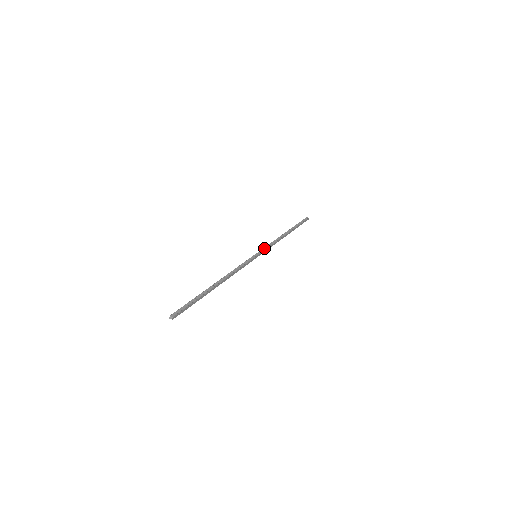
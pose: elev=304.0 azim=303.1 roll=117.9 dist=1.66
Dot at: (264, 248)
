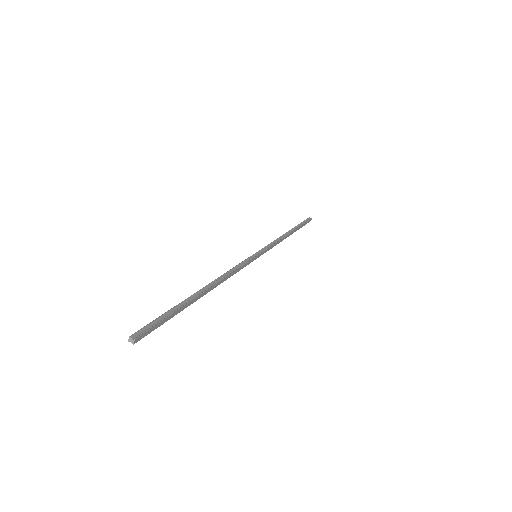
Dot at: (265, 247)
